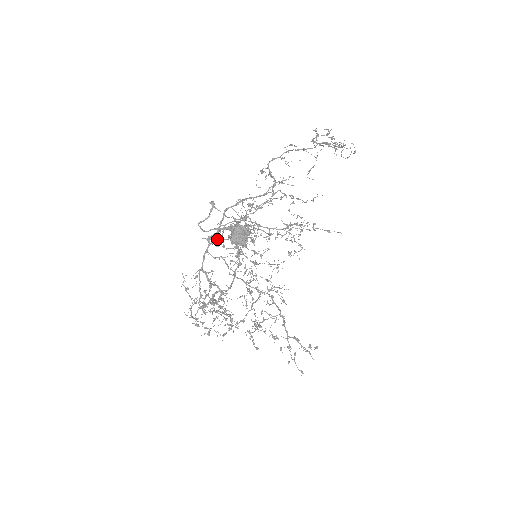
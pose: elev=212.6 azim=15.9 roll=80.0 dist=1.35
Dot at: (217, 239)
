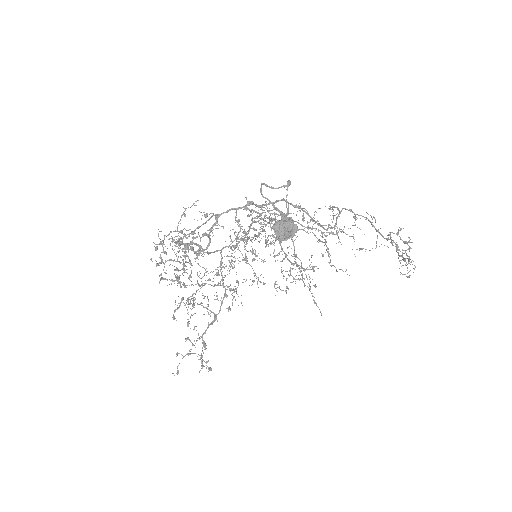
Dot at: occluded
